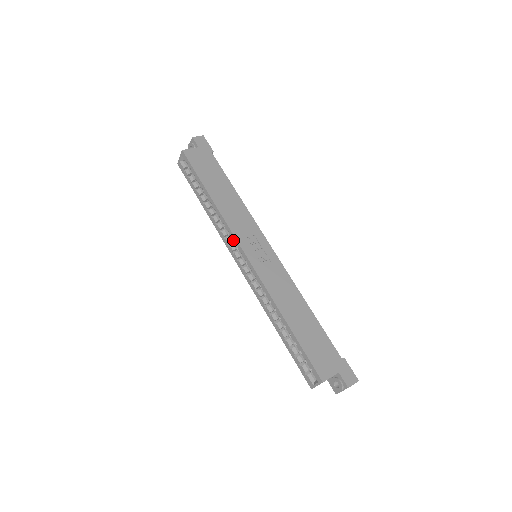
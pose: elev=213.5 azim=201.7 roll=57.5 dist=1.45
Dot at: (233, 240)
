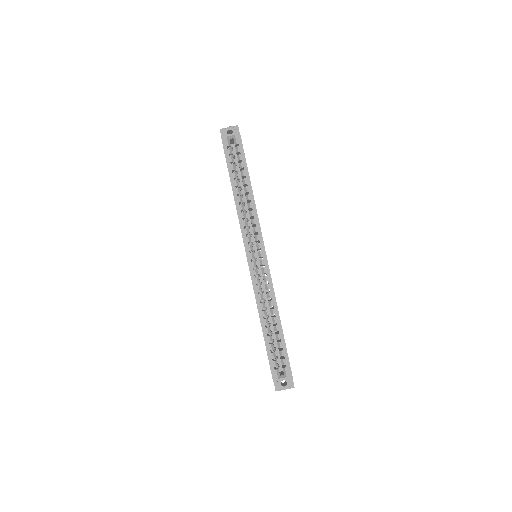
Dot at: occluded
